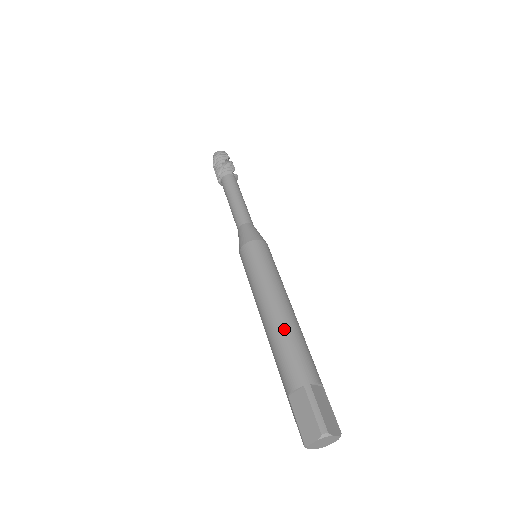
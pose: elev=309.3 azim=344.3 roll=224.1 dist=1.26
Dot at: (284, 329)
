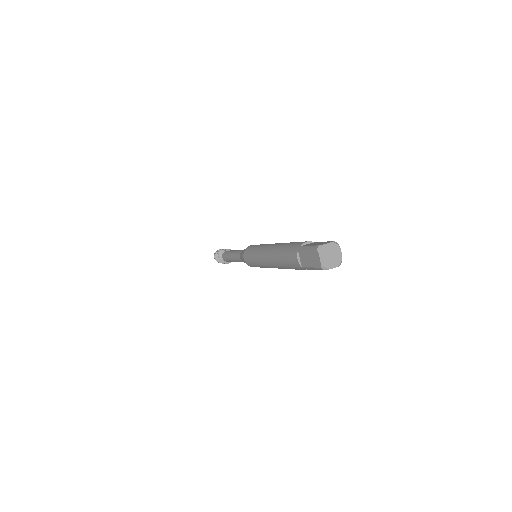
Dot at: (276, 250)
